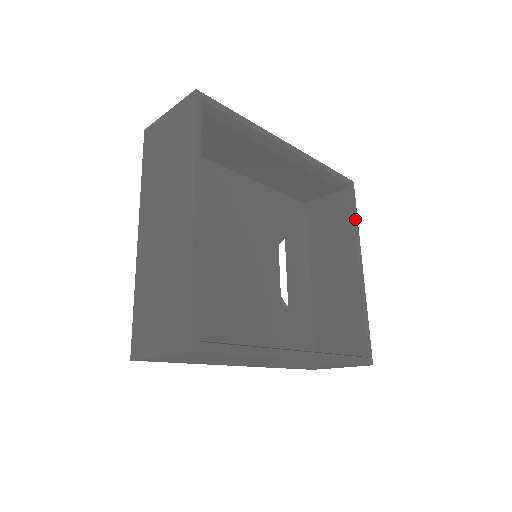
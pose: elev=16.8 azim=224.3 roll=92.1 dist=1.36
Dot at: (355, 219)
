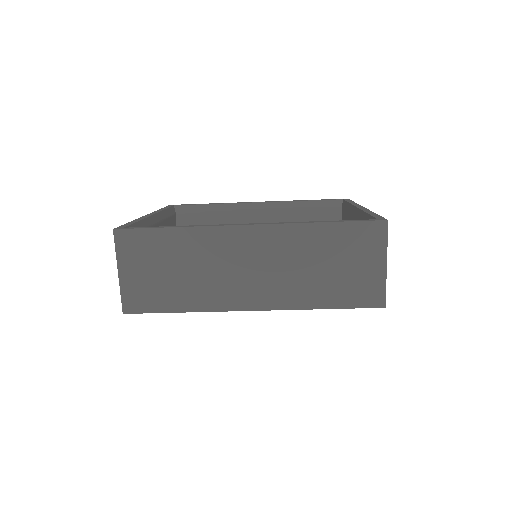
Dot at: (350, 202)
